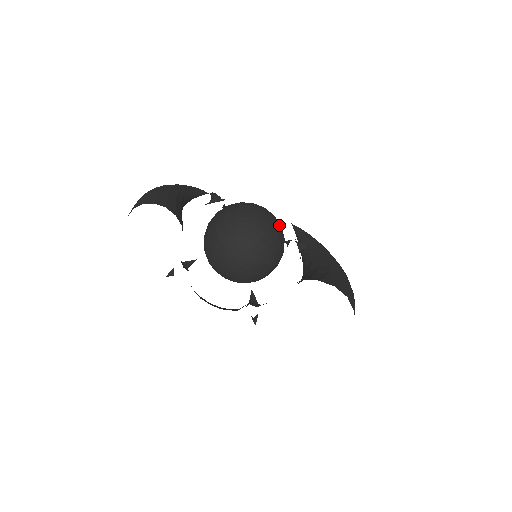
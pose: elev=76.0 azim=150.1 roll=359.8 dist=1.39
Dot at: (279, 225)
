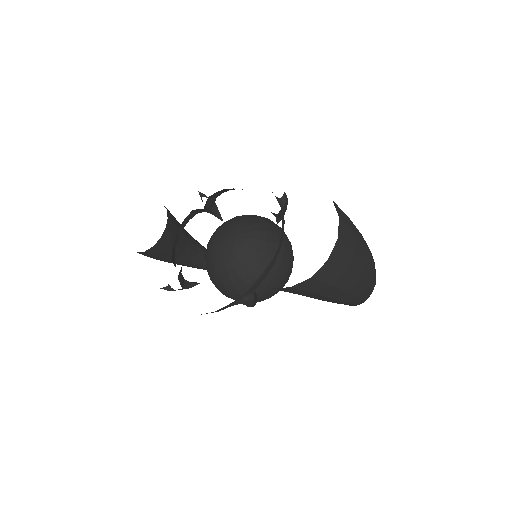
Dot at: occluded
